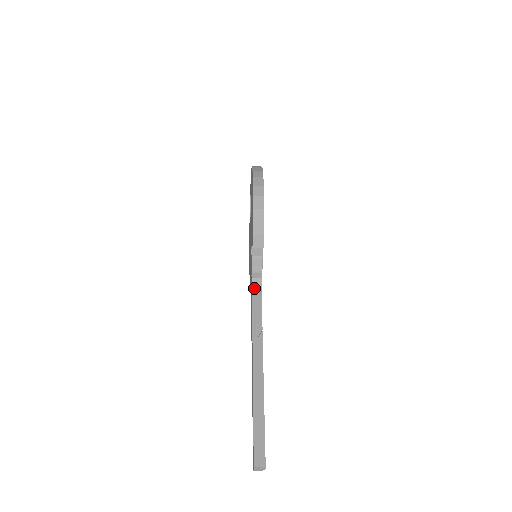
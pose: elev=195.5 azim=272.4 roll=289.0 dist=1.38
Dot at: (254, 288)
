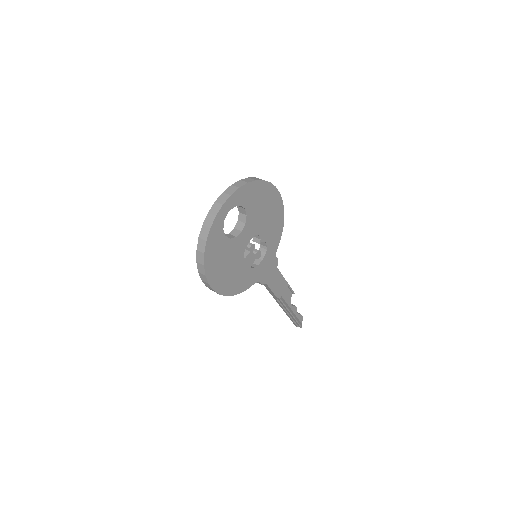
Dot at: occluded
